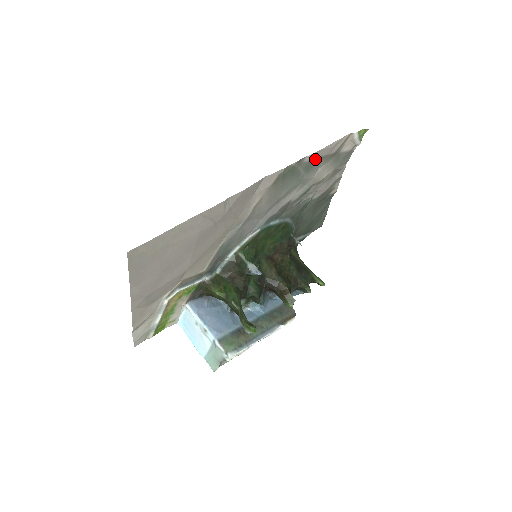
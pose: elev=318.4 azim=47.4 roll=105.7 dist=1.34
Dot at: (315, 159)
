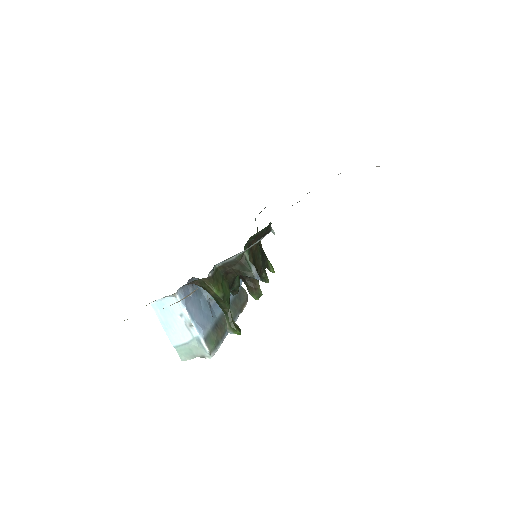
Dot at: occluded
